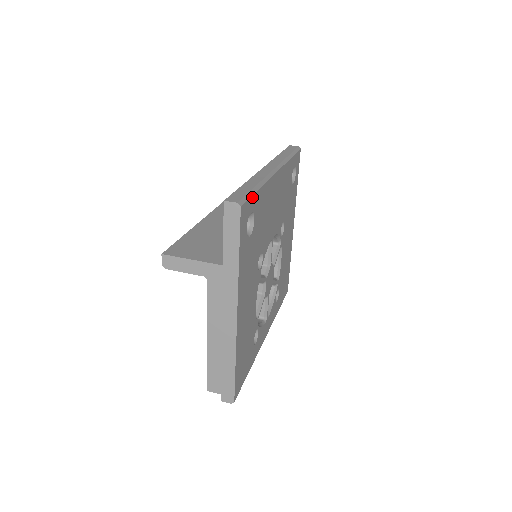
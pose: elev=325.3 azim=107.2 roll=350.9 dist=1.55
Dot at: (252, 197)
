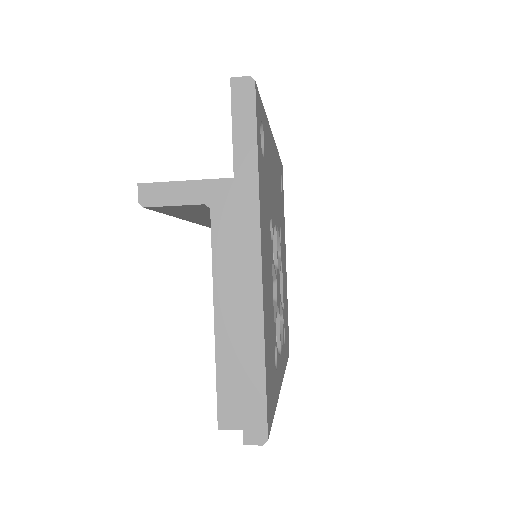
Dot at: (261, 102)
